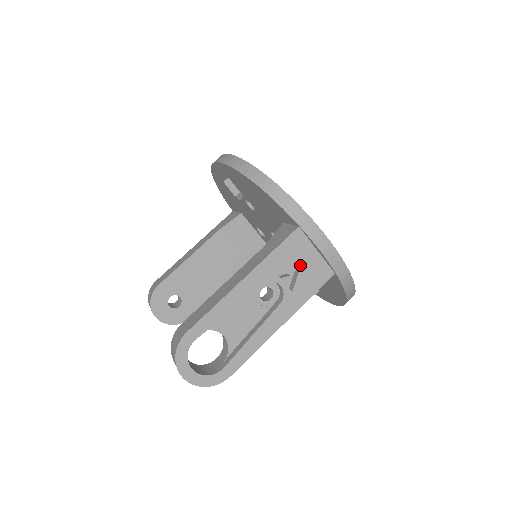
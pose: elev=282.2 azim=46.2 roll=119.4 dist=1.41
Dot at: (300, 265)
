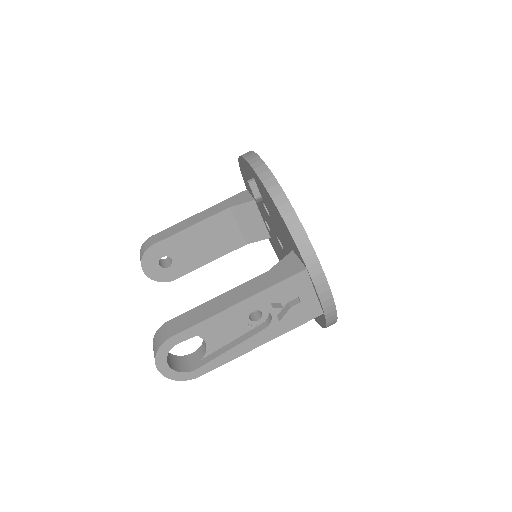
Dot at: (295, 298)
